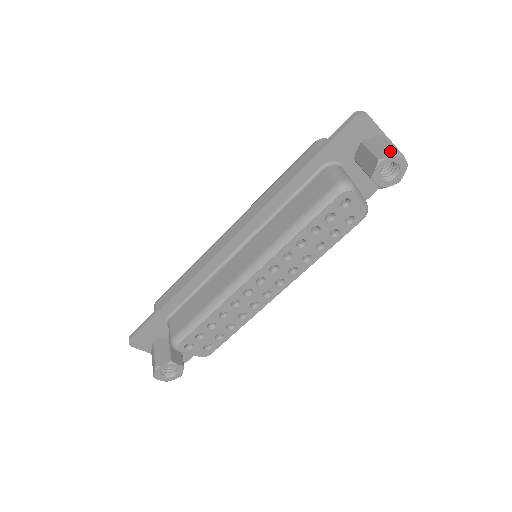
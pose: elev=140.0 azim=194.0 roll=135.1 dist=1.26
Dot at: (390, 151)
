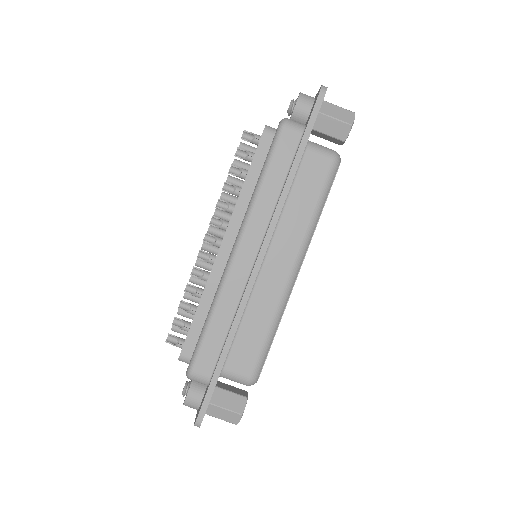
Dot at: (349, 114)
